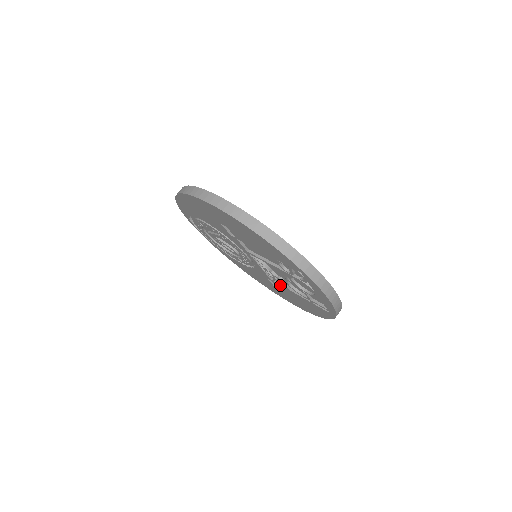
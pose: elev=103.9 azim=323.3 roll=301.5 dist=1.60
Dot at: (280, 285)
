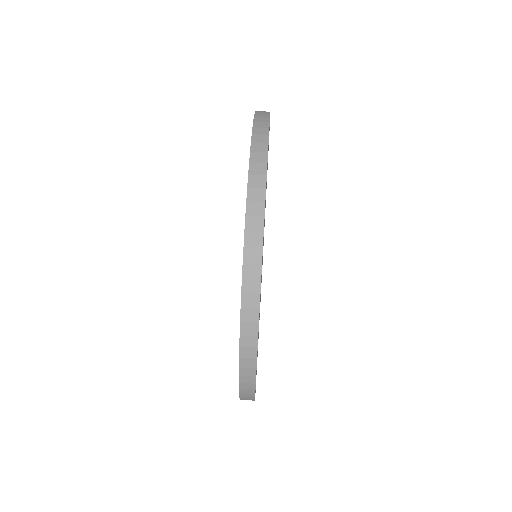
Dot at: occluded
